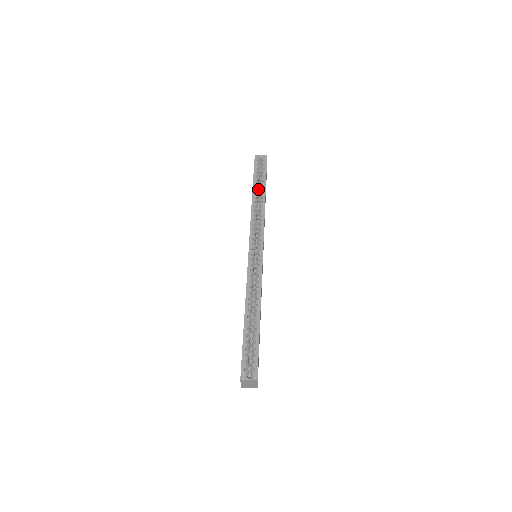
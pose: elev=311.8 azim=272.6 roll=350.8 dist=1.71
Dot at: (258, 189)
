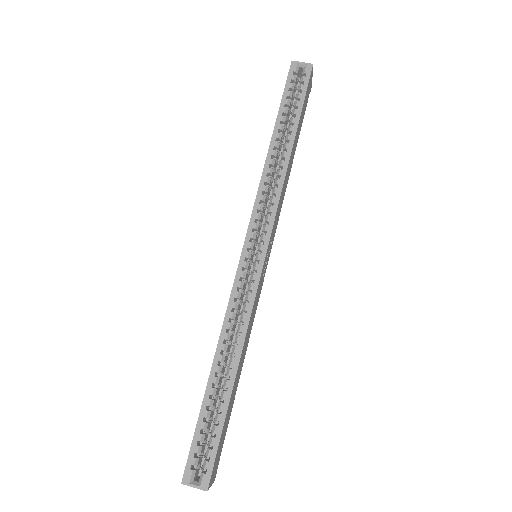
Dot at: (285, 129)
